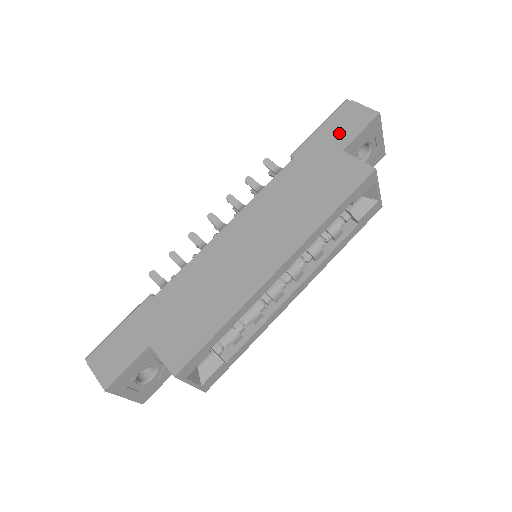
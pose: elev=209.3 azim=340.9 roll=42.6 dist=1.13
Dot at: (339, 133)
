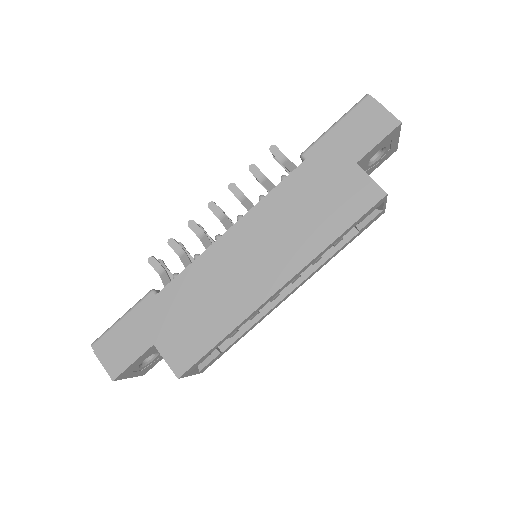
Dot at: (355, 140)
